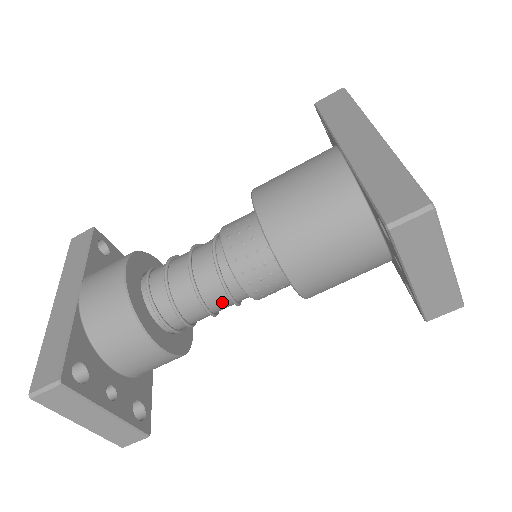
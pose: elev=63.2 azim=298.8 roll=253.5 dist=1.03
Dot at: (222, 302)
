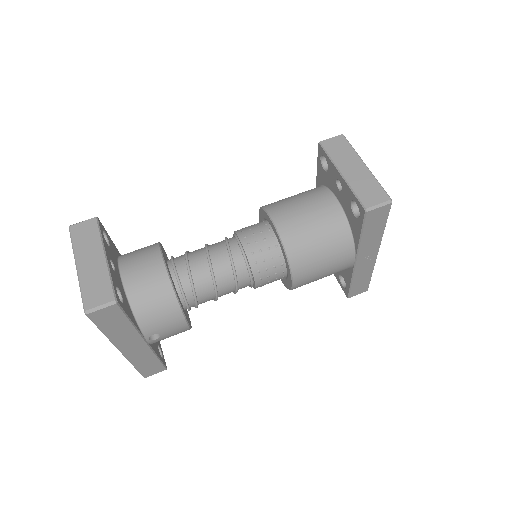
Dot at: (222, 257)
